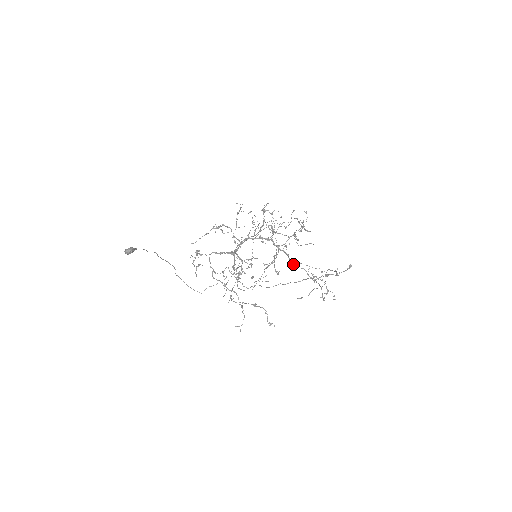
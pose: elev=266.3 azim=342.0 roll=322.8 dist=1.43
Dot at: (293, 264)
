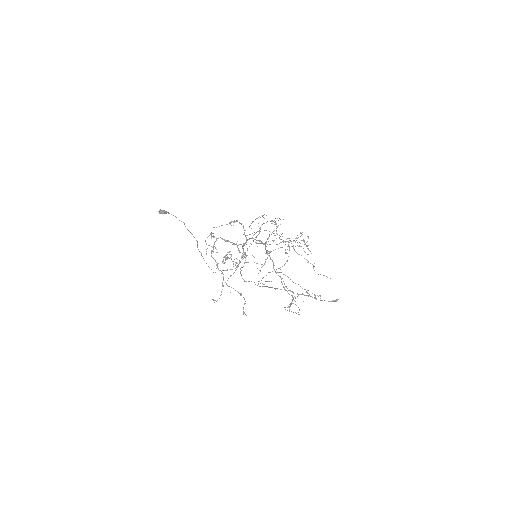
Dot at: occluded
